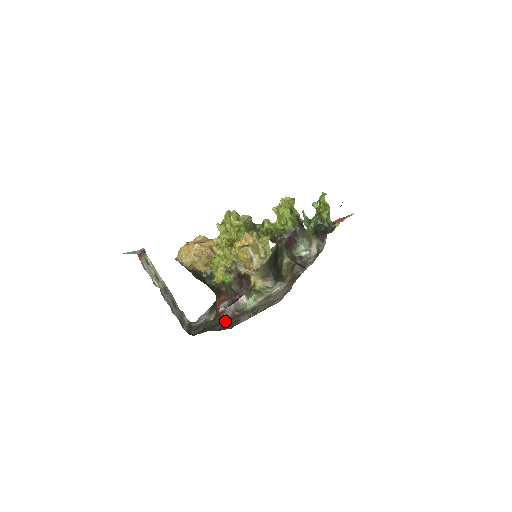
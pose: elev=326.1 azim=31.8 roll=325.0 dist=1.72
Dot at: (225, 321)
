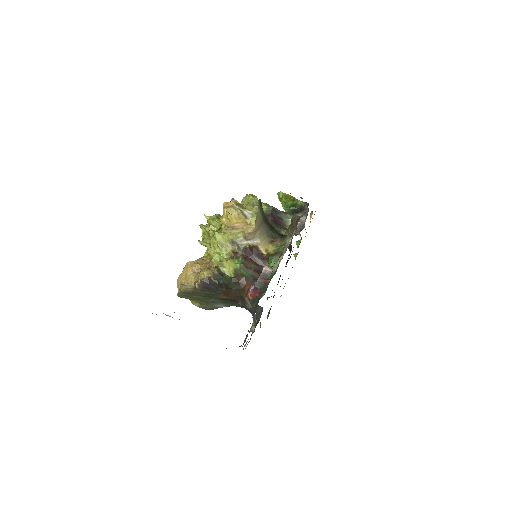
Dot at: (263, 295)
